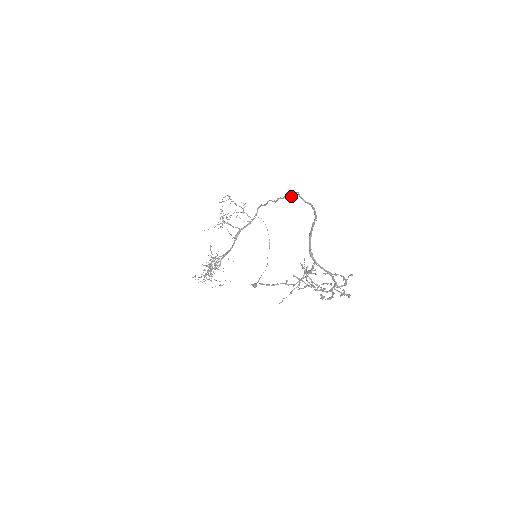
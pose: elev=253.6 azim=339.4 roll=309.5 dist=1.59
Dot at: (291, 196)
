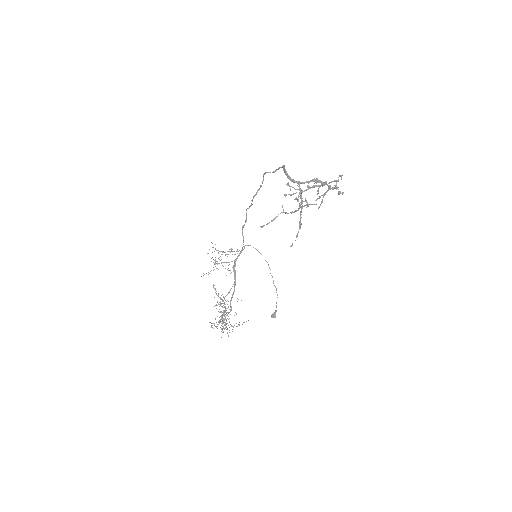
Dot at: (260, 186)
